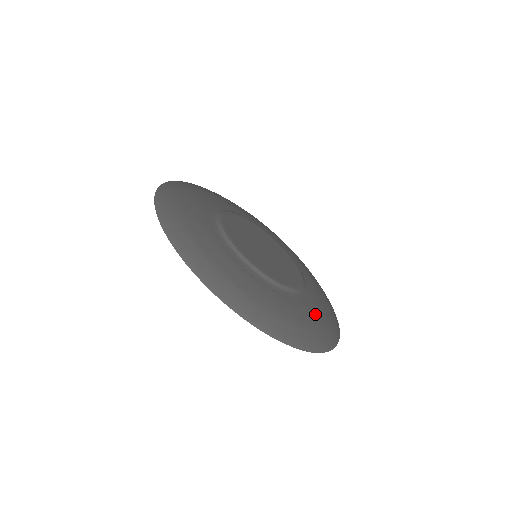
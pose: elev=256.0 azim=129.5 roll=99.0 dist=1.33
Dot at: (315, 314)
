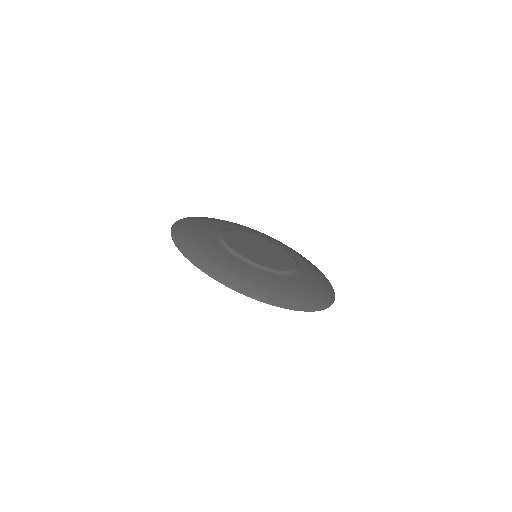
Dot at: (313, 283)
